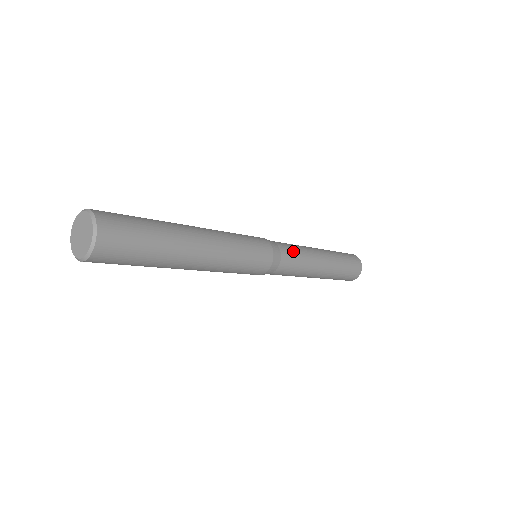
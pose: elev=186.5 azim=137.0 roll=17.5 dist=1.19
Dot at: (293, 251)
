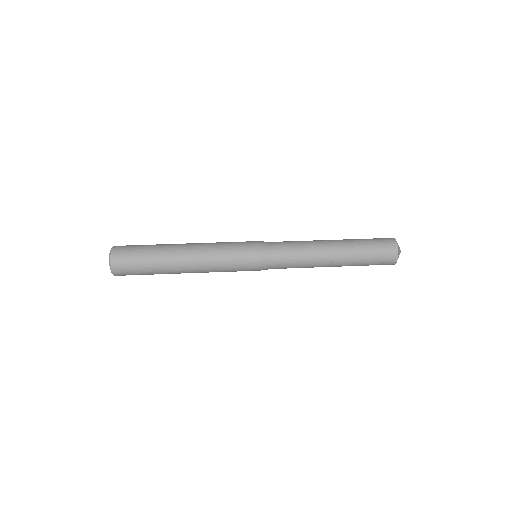
Dot at: (289, 264)
